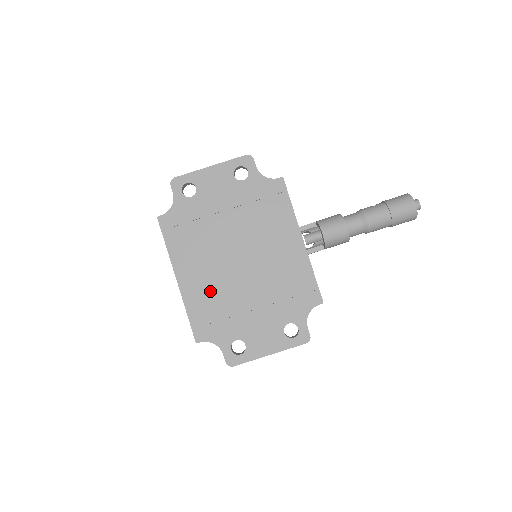
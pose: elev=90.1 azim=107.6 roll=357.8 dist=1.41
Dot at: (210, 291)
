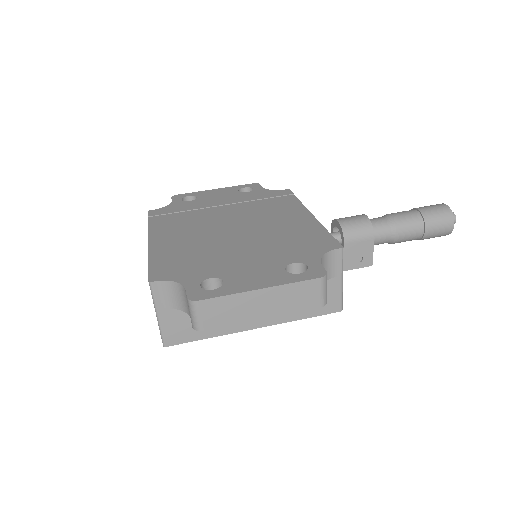
Dot at: (187, 246)
